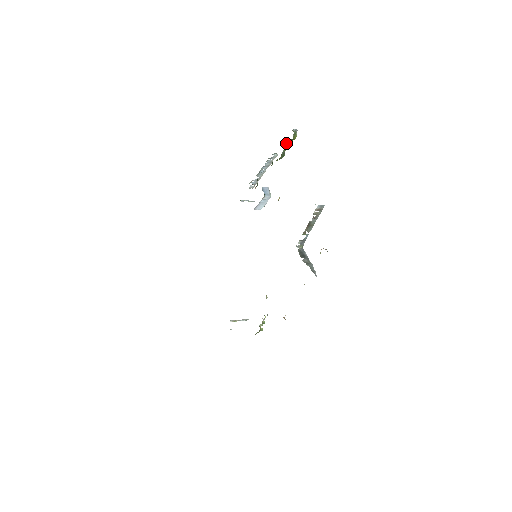
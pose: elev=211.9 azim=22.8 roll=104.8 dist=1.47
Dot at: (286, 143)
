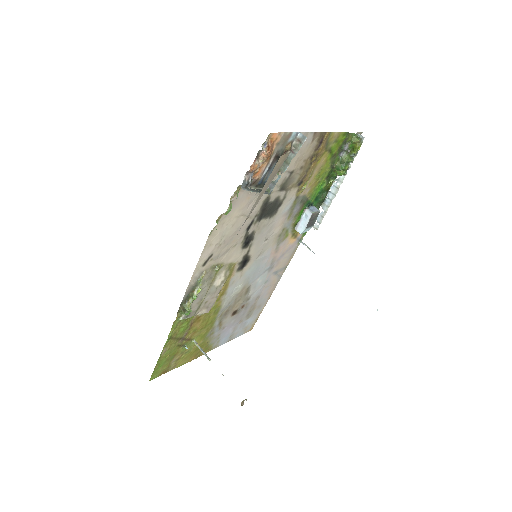
Dot at: (349, 152)
